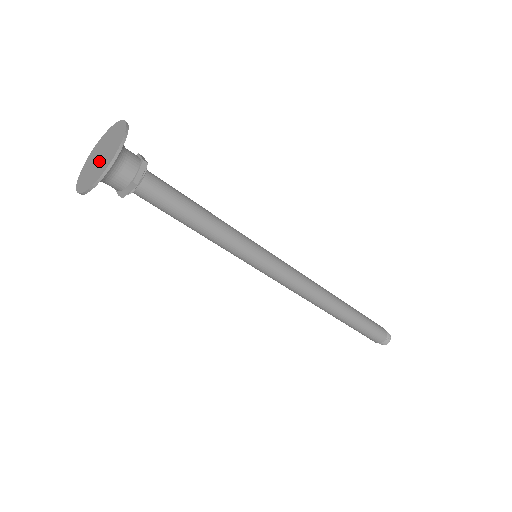
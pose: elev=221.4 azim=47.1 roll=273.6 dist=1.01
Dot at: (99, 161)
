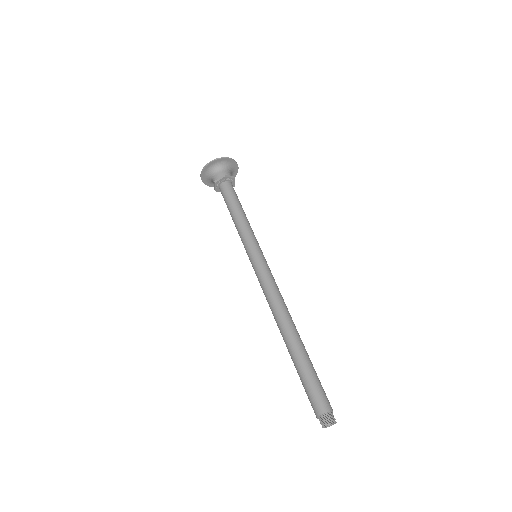
Dot at: occluded
